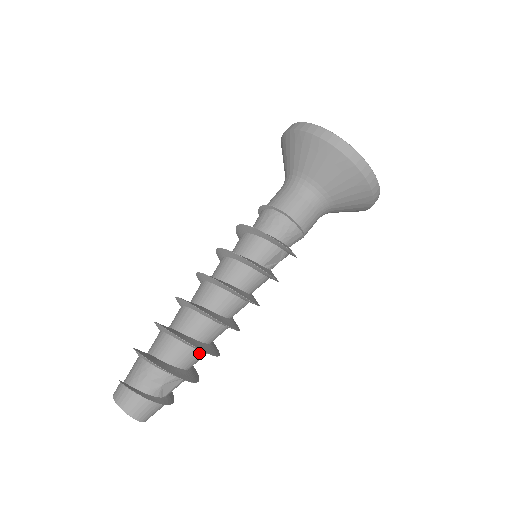
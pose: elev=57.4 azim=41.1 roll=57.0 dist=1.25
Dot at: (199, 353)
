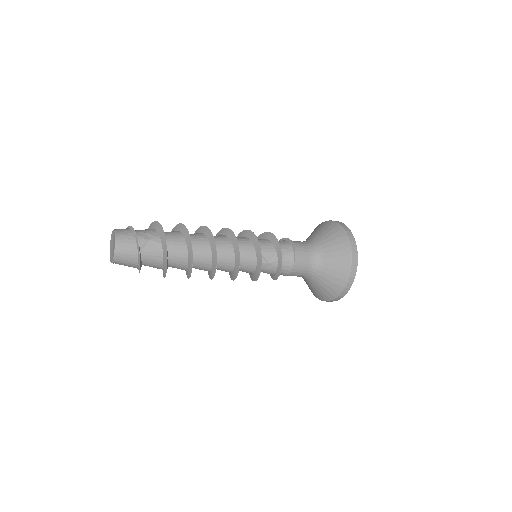
Dot at: (185, 249)
